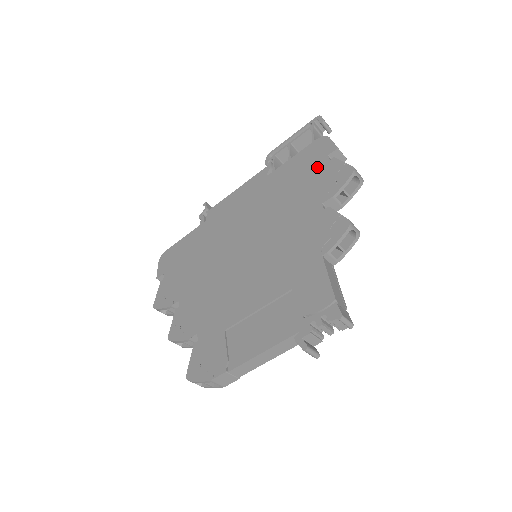
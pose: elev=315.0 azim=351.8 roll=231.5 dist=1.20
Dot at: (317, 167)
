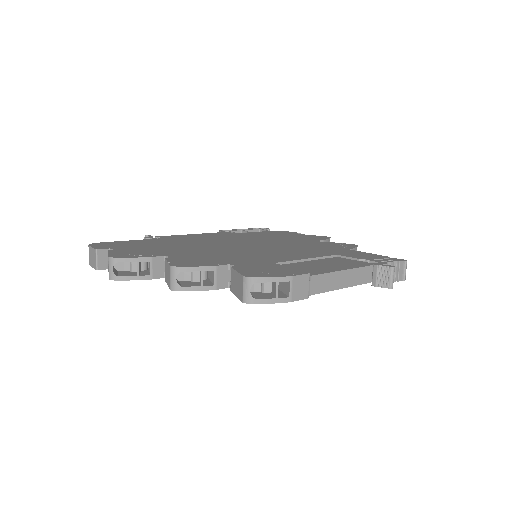
Dot at: (290, 235)
